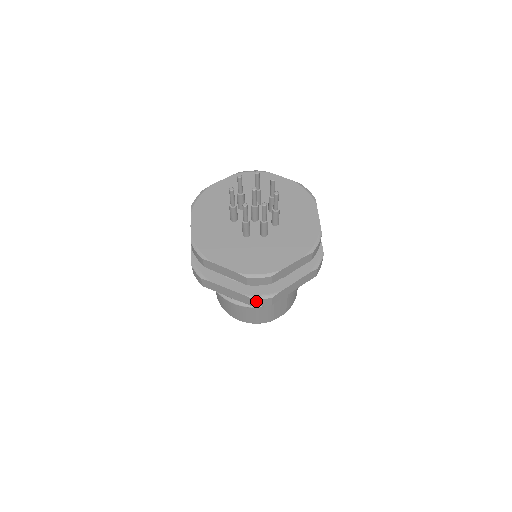
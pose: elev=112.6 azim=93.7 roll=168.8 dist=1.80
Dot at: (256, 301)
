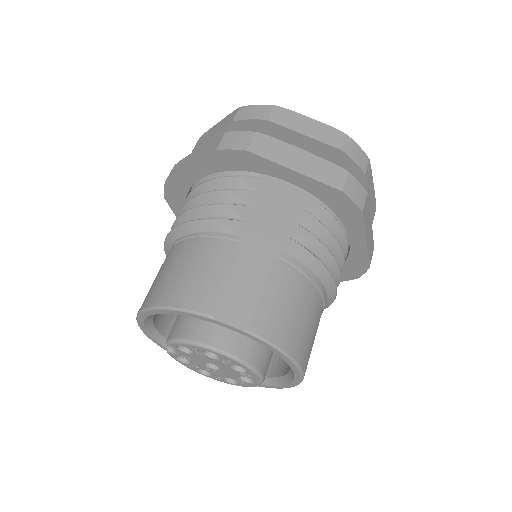
Dot at: (228, 137)
